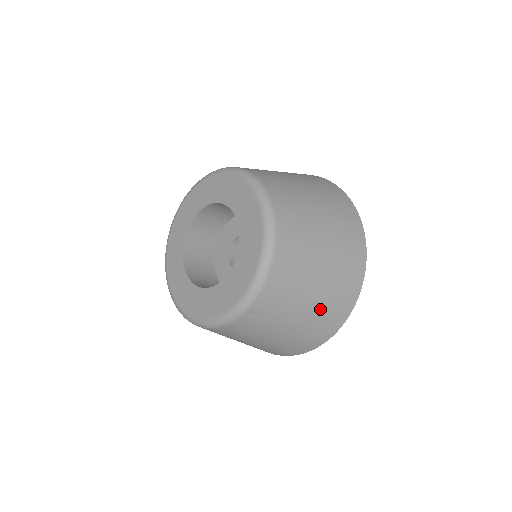
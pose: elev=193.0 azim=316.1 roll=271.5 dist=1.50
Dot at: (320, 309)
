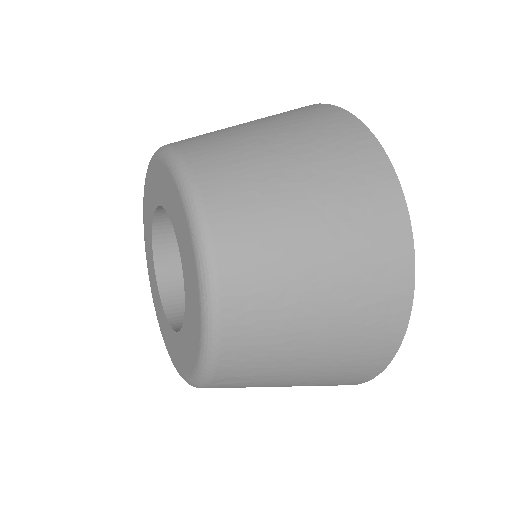
Dot at: (337, 355)
